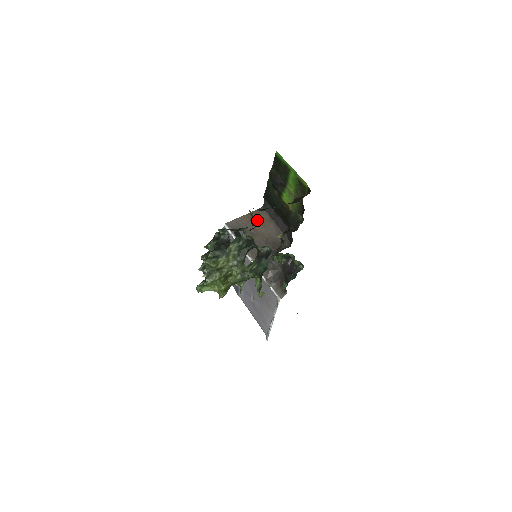
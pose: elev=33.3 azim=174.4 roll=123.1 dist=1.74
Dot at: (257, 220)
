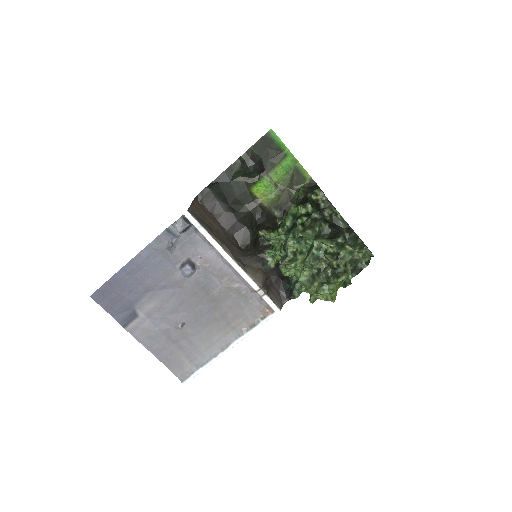
Dot at: (306, 206)
